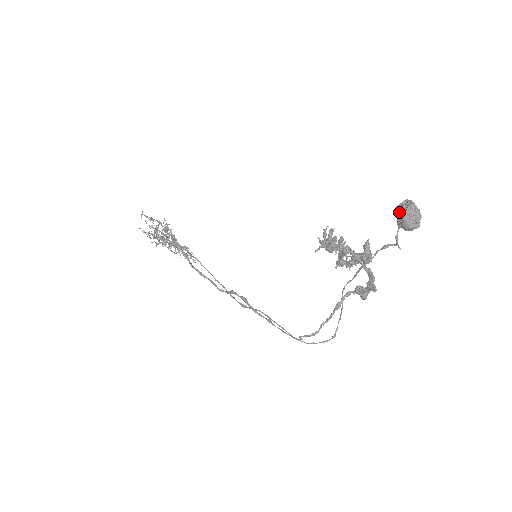
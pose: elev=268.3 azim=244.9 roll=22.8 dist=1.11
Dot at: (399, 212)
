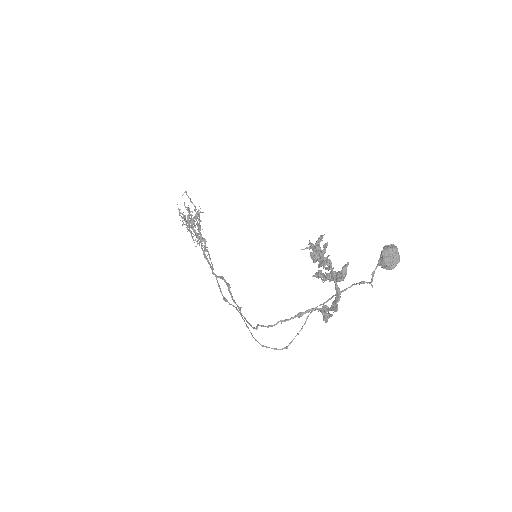
Dot at: occluded
